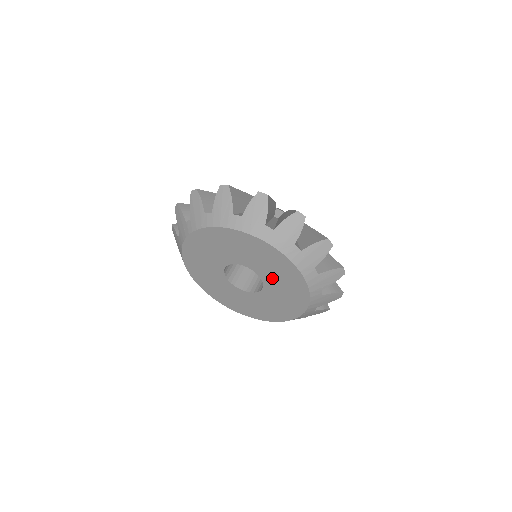
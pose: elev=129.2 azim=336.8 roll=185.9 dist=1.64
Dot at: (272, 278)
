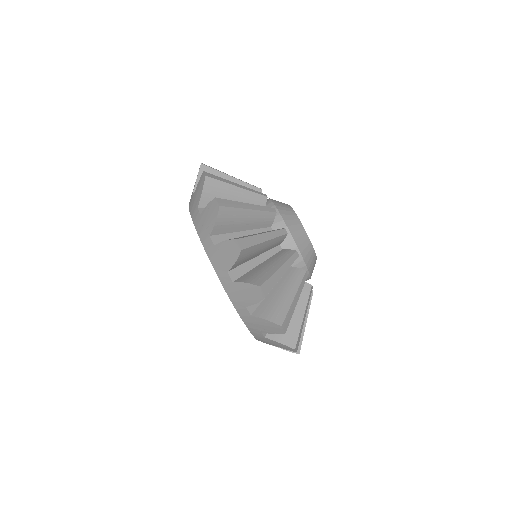
Dot at: occluded
